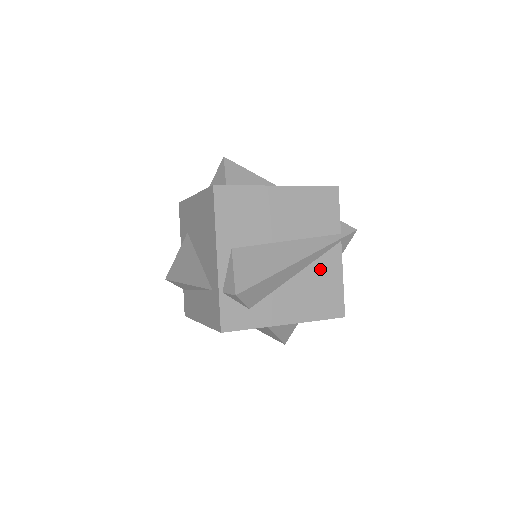
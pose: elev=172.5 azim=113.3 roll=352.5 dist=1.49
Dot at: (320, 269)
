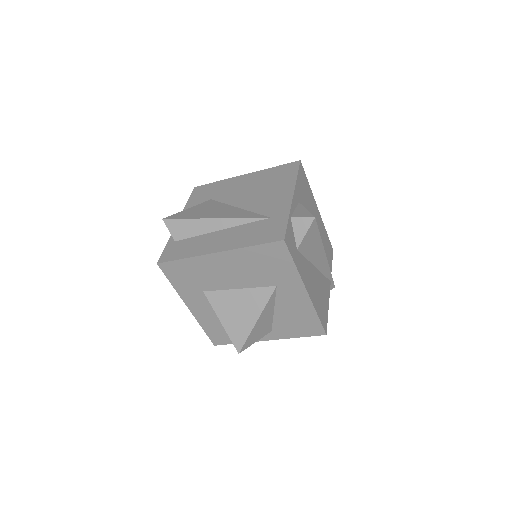
Dot at: (323, 282)
